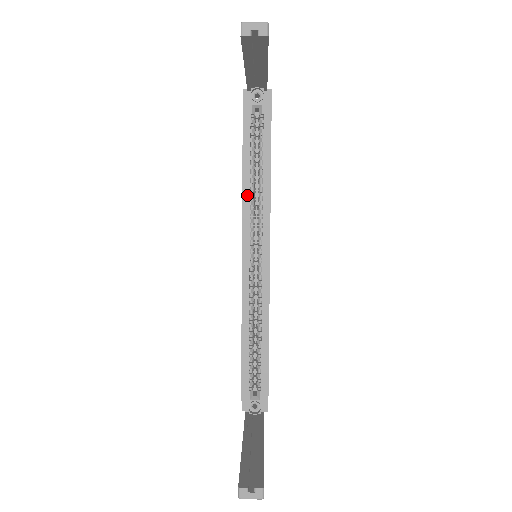
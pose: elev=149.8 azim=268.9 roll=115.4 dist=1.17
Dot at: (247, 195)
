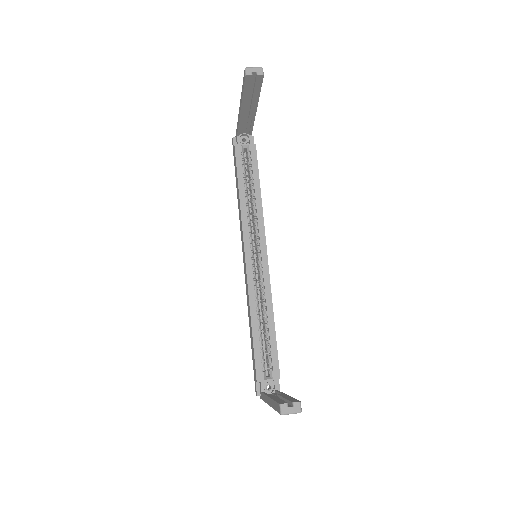
Dot at: (244, 209)
